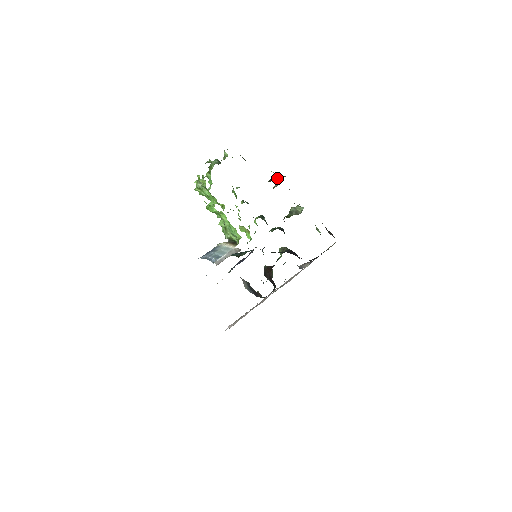
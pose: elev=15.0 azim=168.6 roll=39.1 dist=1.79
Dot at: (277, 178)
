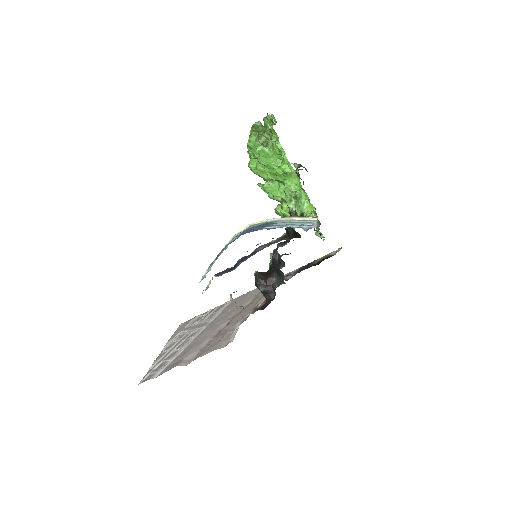
Dot at: (304, 167)
